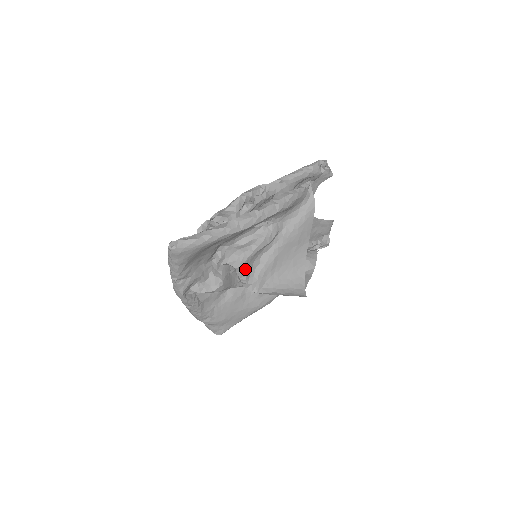
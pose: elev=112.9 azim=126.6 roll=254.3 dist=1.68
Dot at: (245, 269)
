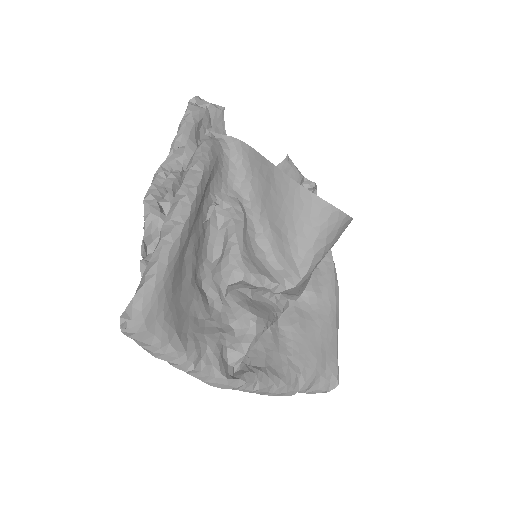
Dot at: (254, 270)
